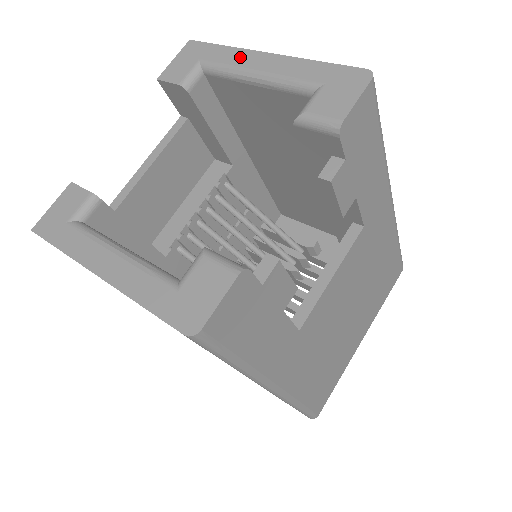
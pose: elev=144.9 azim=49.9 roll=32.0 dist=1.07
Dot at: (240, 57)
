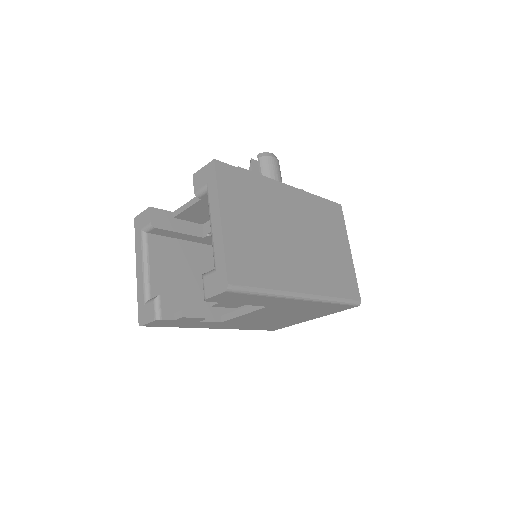
Dot at: (214, 207)
